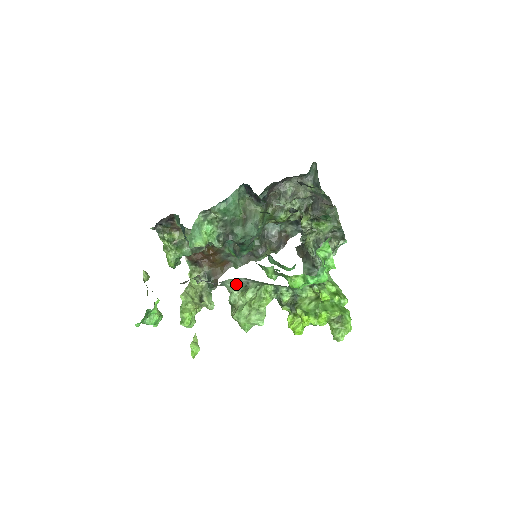
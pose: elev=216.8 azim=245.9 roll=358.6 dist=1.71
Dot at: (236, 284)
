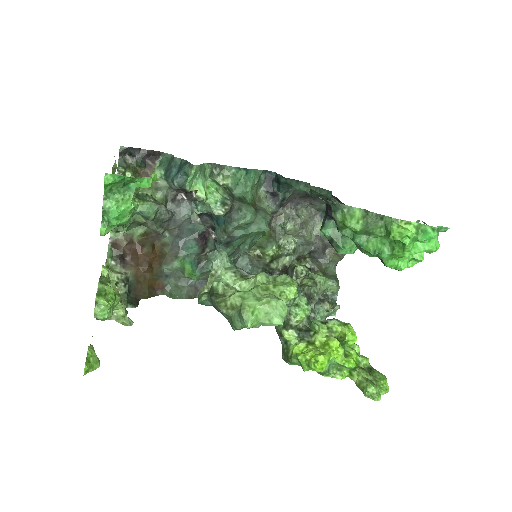
Dot at: (232, 266)
